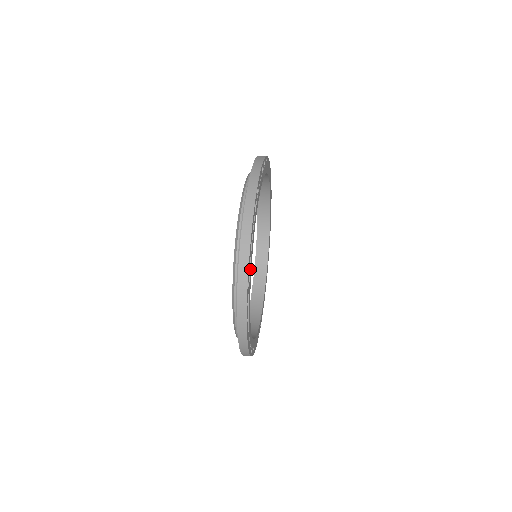
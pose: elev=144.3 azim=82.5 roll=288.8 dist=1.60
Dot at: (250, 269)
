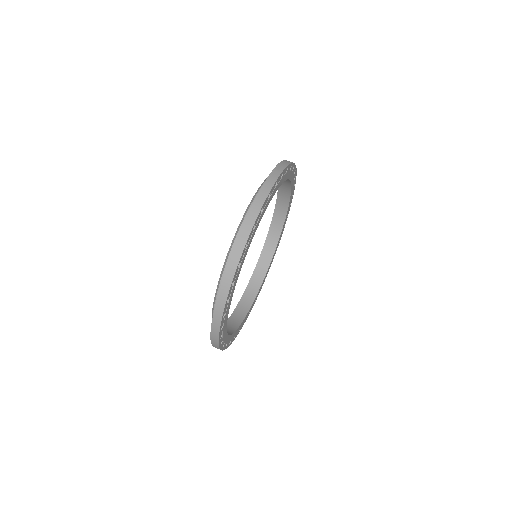
Dot at: (224, 326)
